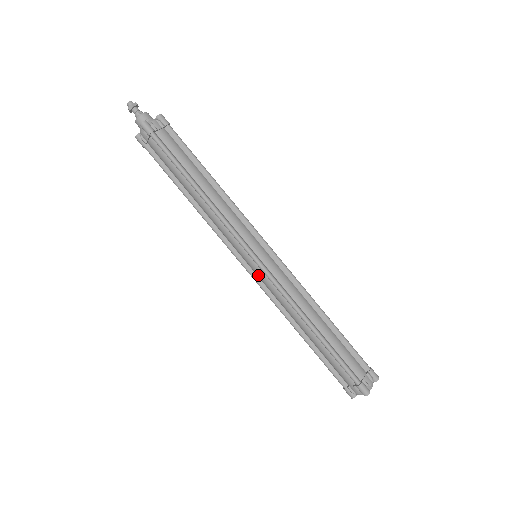
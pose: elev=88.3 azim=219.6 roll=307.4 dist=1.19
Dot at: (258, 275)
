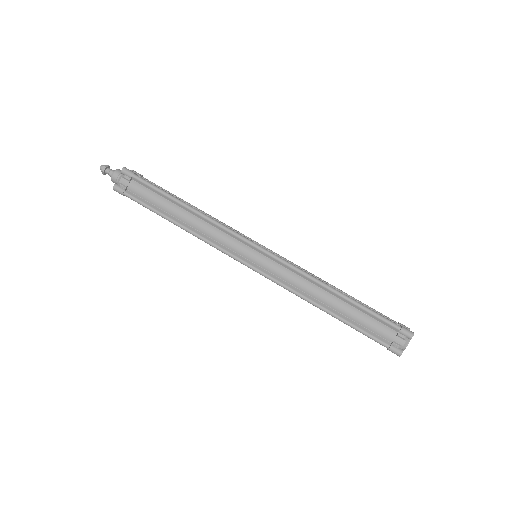
Dot at: occluded
